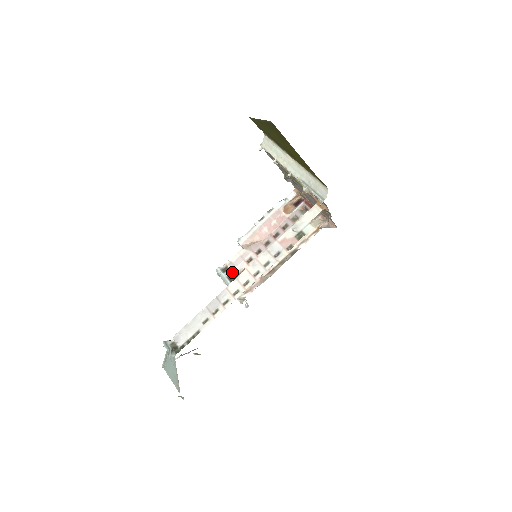
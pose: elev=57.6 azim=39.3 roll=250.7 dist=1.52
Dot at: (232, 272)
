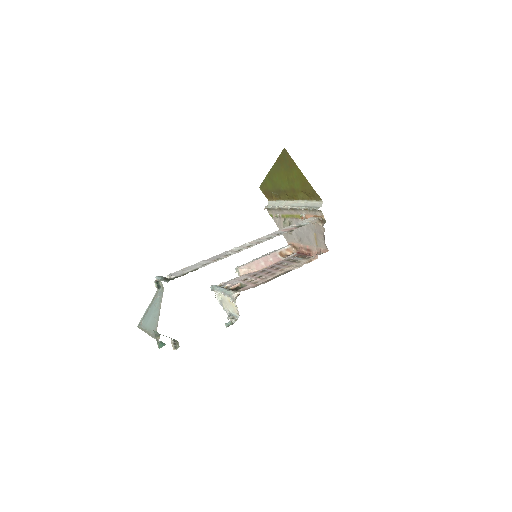
Dot at: (227, 286)
